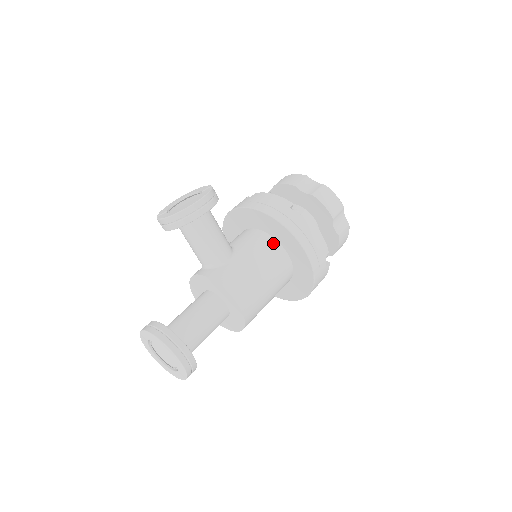
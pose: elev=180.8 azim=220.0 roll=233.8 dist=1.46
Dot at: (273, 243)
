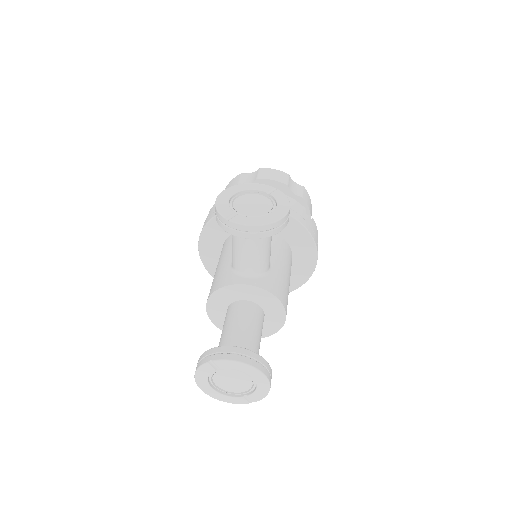
Dot at: (287, 247)
